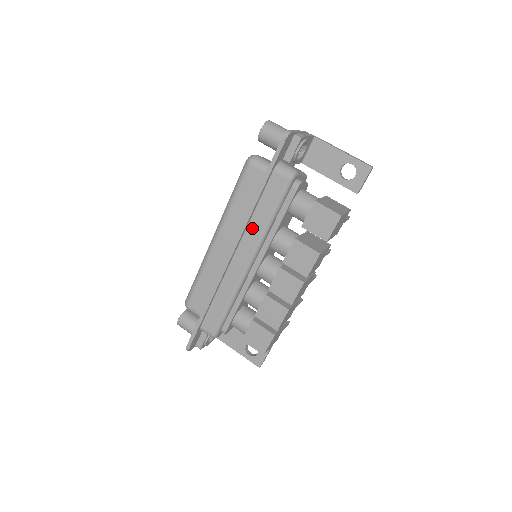
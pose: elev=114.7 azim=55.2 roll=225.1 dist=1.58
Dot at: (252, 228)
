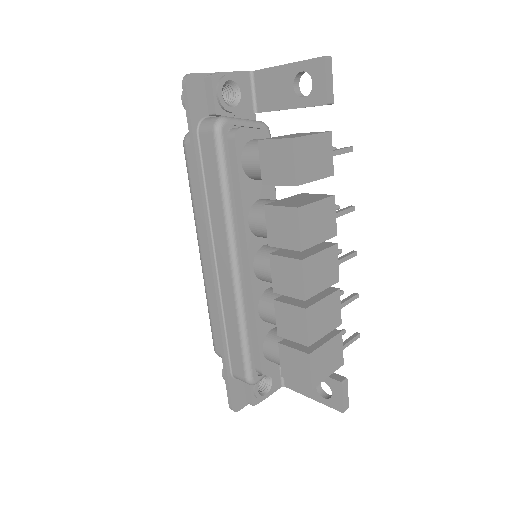
Dot at: (214, 218)
